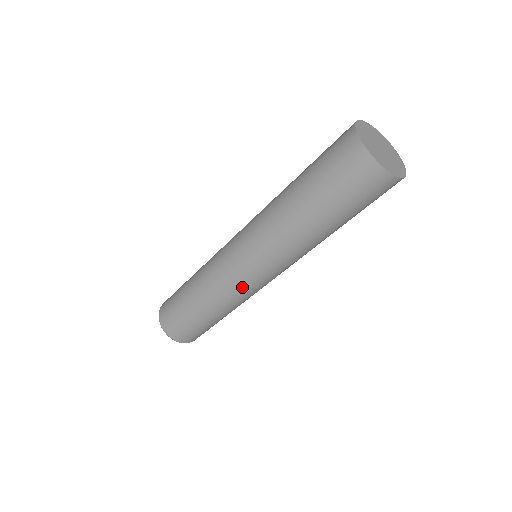
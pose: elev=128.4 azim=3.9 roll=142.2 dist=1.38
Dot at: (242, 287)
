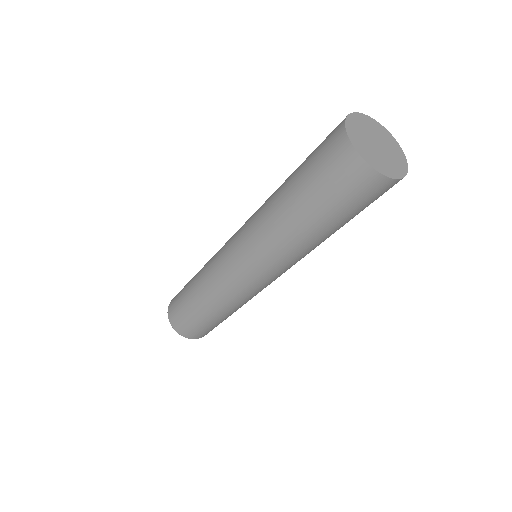
Dot at: occluded
